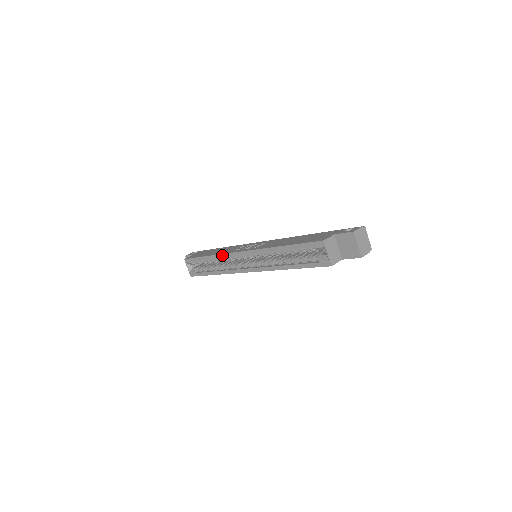
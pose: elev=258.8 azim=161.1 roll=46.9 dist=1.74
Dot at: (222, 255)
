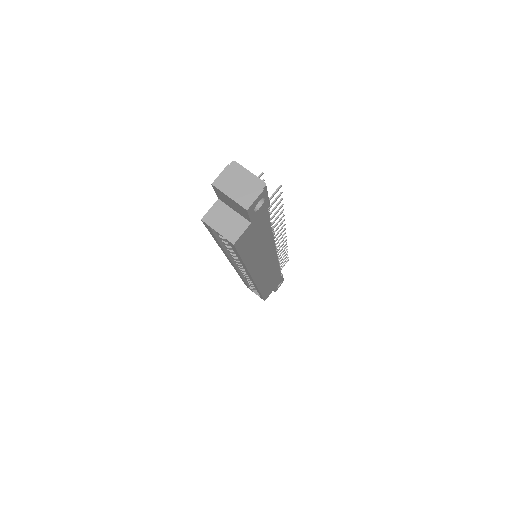
Dot at: (238, 273)
